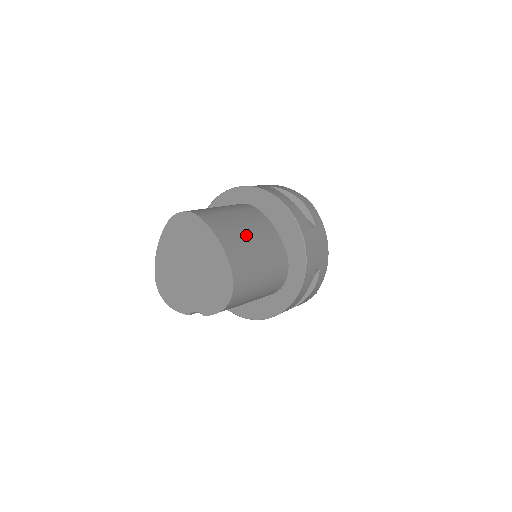
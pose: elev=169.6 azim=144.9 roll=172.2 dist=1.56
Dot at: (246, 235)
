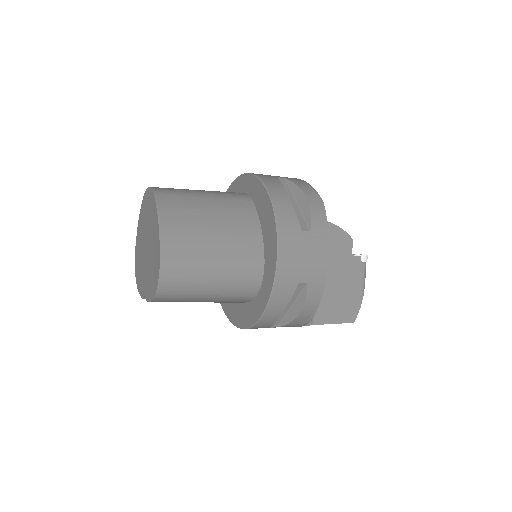
Dot at: (206, 223)
